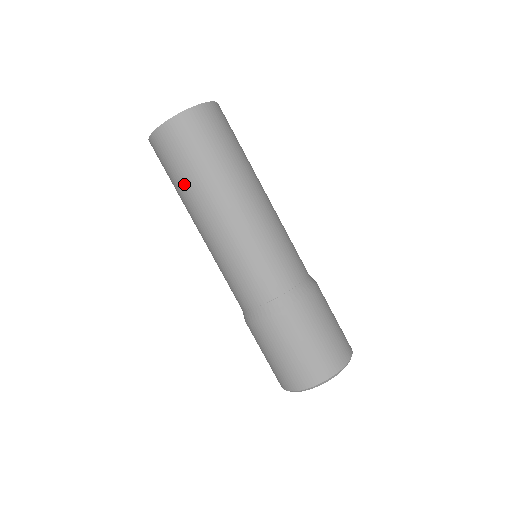
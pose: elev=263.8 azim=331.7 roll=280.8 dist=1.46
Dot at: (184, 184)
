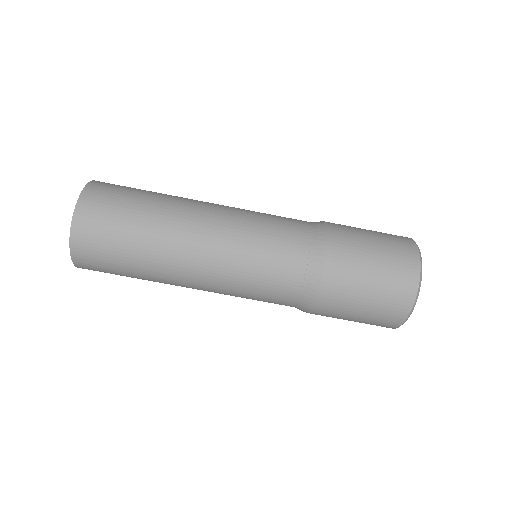
Dot at: (138, 264)
